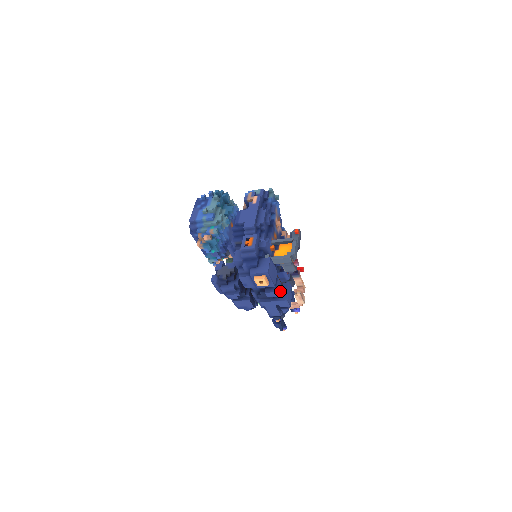
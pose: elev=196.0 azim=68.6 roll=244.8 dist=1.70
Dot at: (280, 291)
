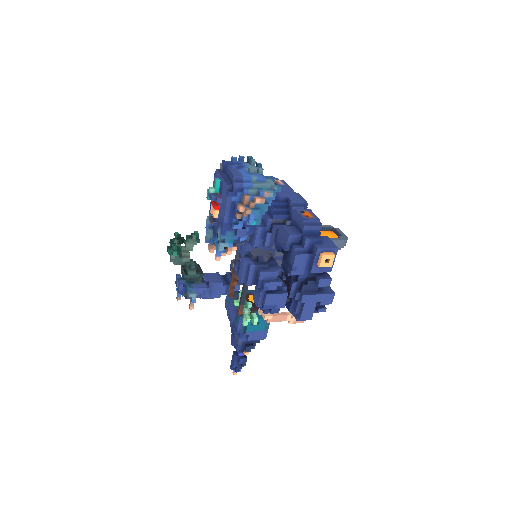
Dot at: occluded
